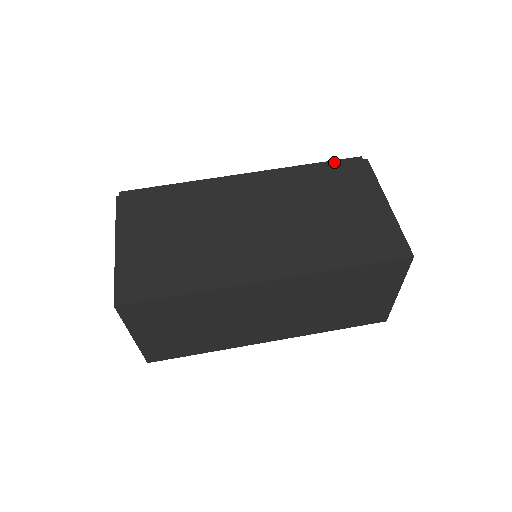
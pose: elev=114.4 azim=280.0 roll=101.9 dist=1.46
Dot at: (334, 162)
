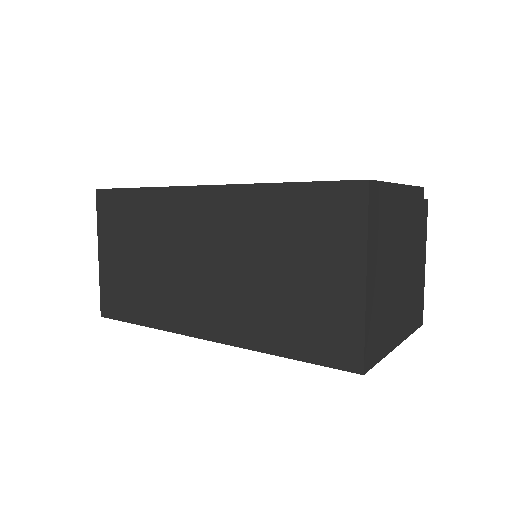
Dot at: occluded
